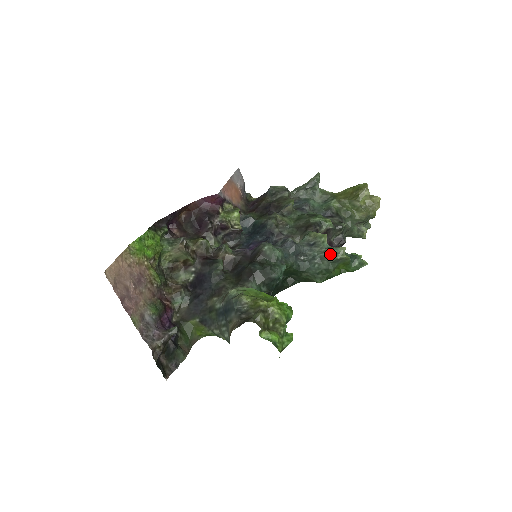
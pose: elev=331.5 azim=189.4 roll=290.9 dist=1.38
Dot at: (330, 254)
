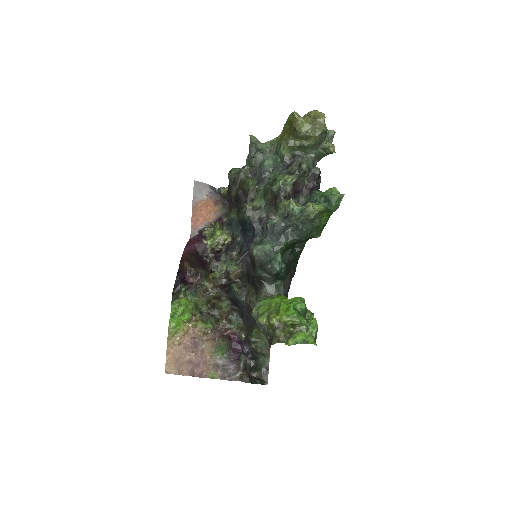
Dot at: (304, 218)
